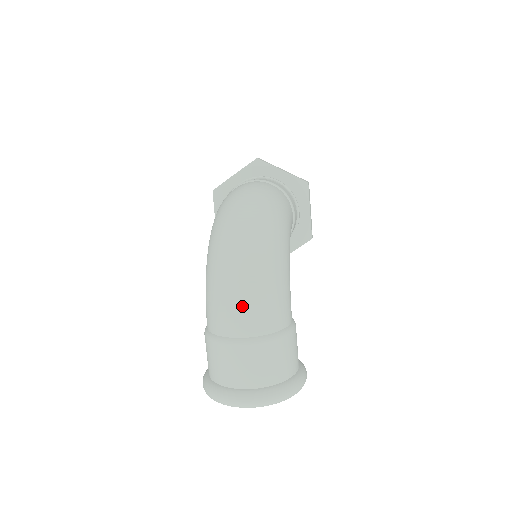
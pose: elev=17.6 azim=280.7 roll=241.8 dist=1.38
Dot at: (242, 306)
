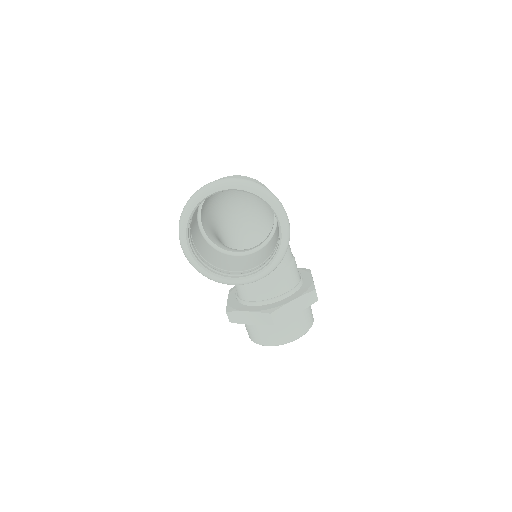
Dot at: occluded
